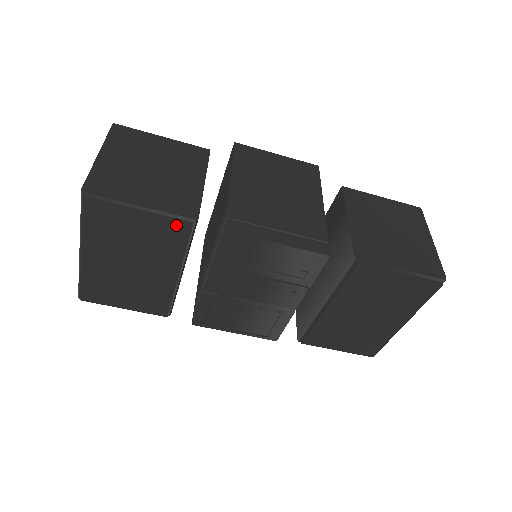
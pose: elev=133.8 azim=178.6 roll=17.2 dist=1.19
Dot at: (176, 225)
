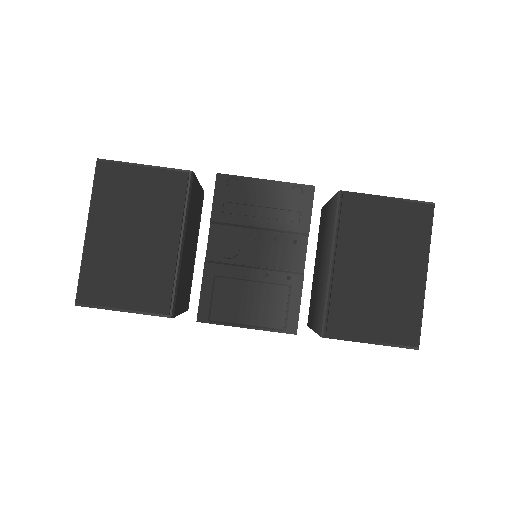
Dot at: (174, 176)
